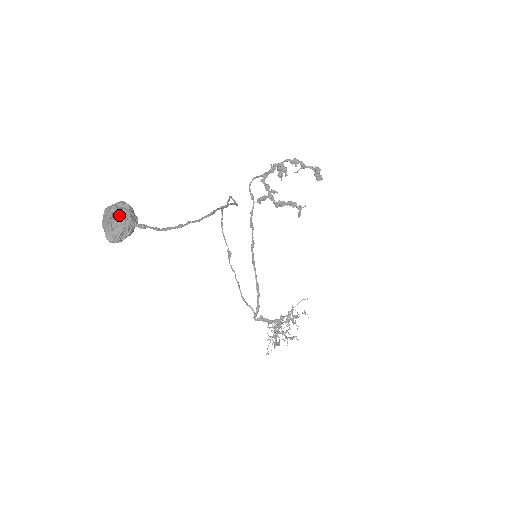
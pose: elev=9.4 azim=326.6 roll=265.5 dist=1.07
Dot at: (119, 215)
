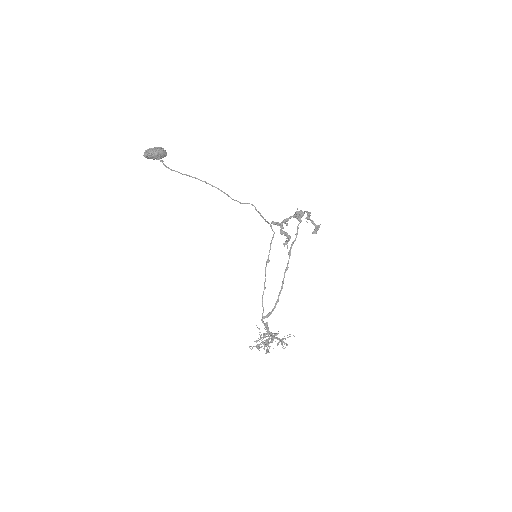
Dot at: (152, 148)
